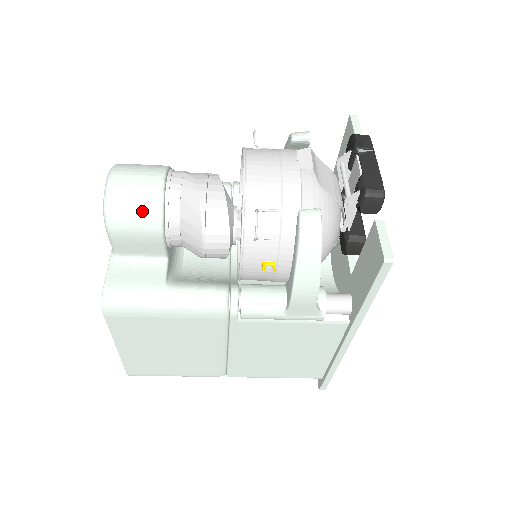
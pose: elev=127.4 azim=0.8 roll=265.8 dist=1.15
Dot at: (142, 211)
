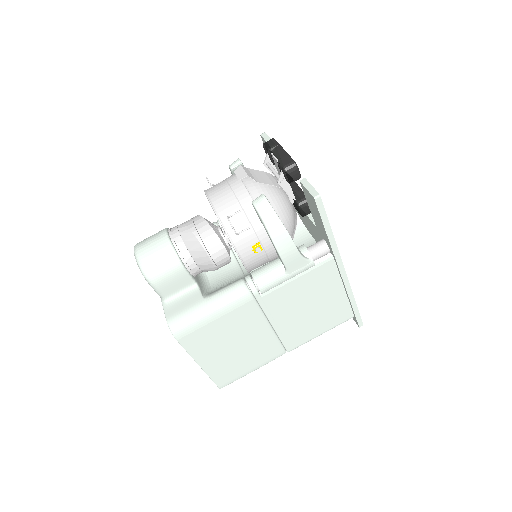
Dot at: (164, 260)
